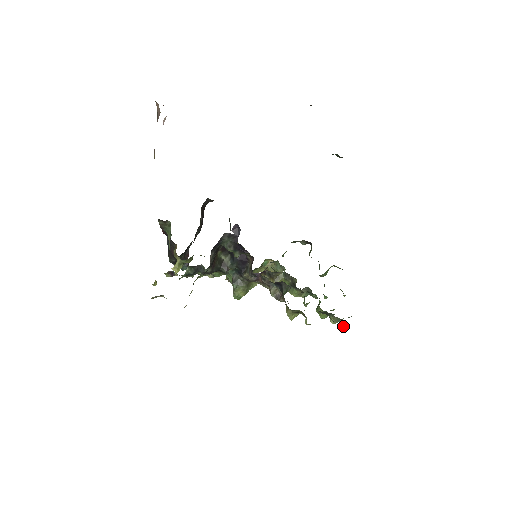
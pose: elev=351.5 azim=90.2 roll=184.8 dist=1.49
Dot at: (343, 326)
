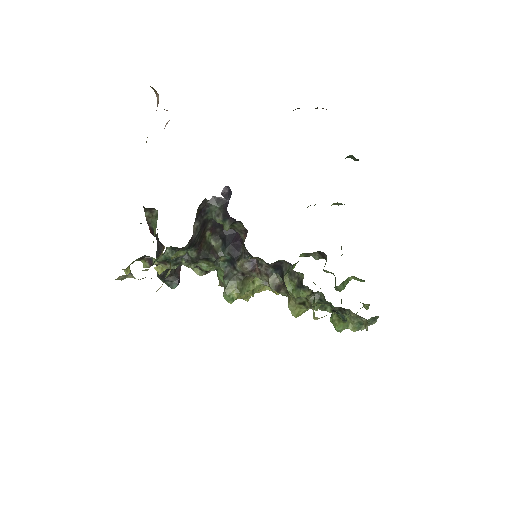
Dot at: (364, 323)
